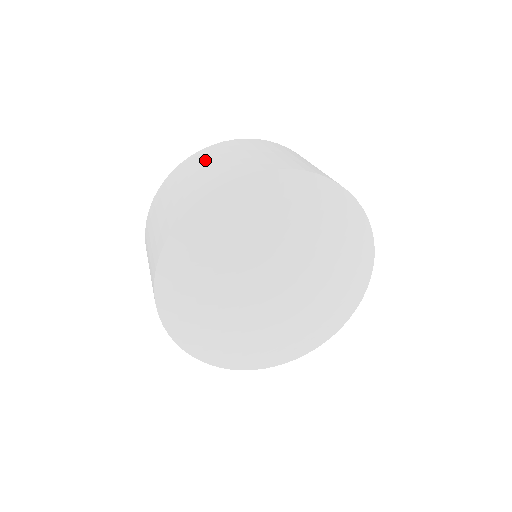
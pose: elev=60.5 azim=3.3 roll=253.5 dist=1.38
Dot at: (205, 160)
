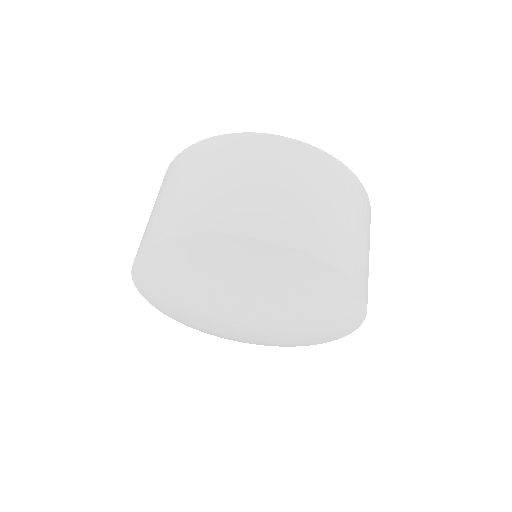
Dot at: (272, 165)
